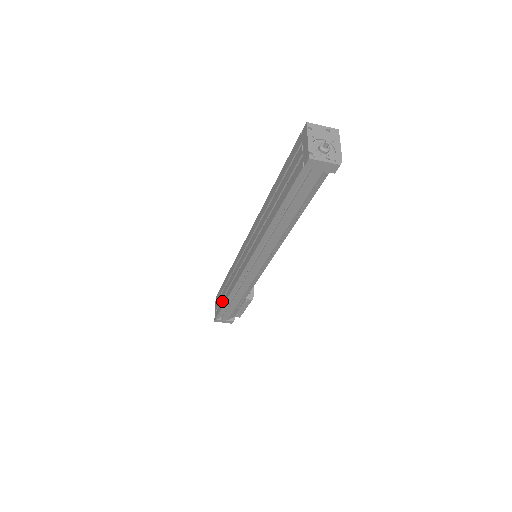
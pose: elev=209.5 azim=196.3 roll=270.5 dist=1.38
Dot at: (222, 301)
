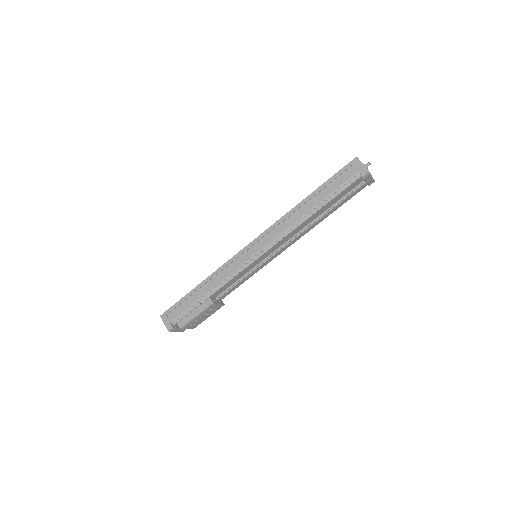
Dot at: occluded
